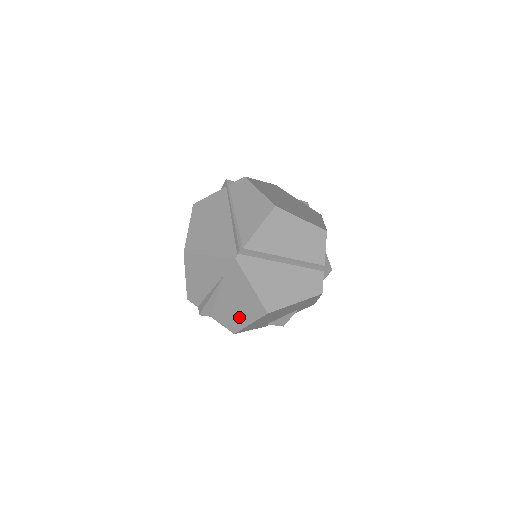
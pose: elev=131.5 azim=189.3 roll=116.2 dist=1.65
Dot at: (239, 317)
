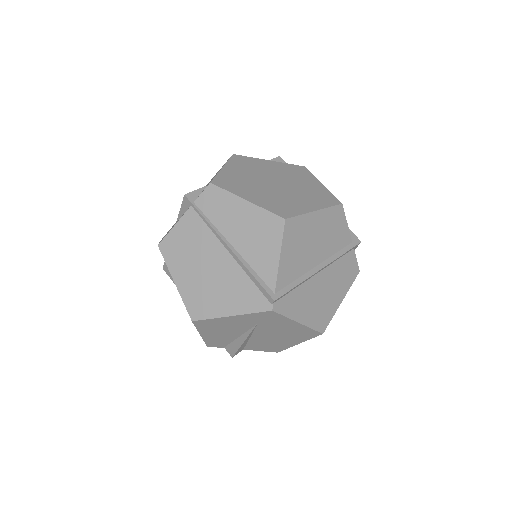
Dot at: (283, 343)
